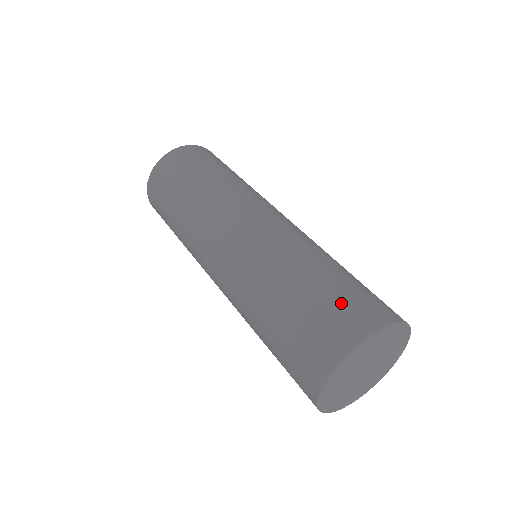
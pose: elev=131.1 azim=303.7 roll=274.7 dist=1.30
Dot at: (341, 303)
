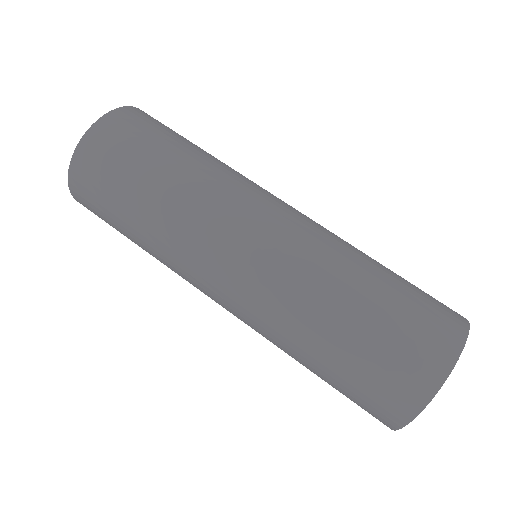
Dot at: (397, 350)
